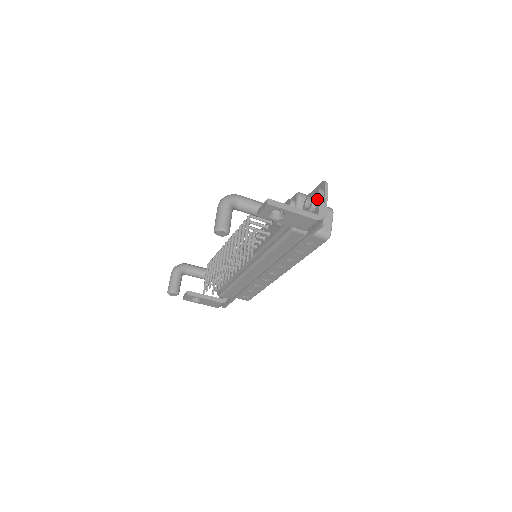
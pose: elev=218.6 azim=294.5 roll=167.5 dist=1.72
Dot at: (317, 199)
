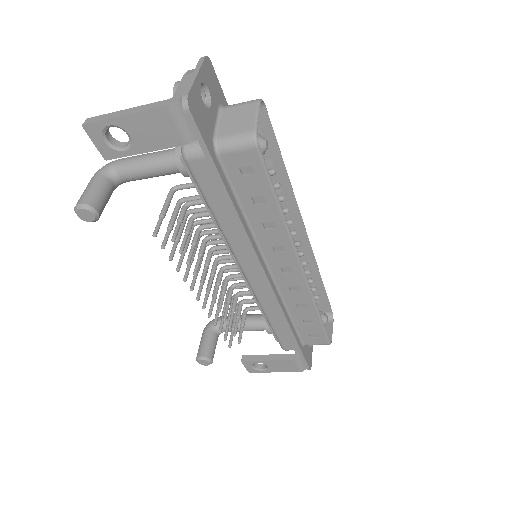
Dot at: (180, 83)
